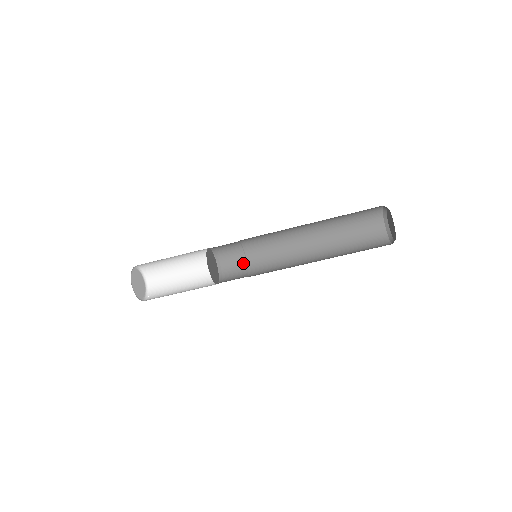
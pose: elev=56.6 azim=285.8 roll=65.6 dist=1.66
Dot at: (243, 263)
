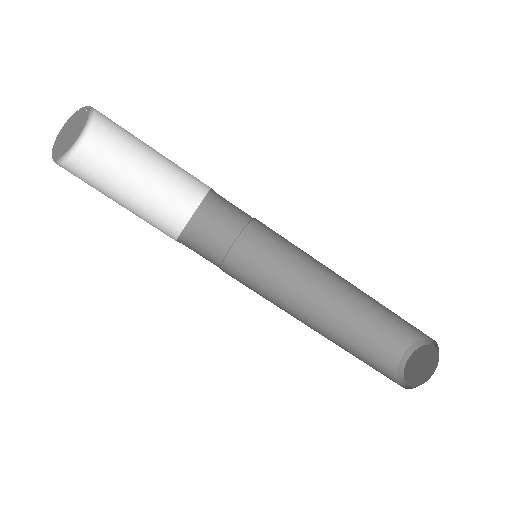
Dot at: (218, 257)
